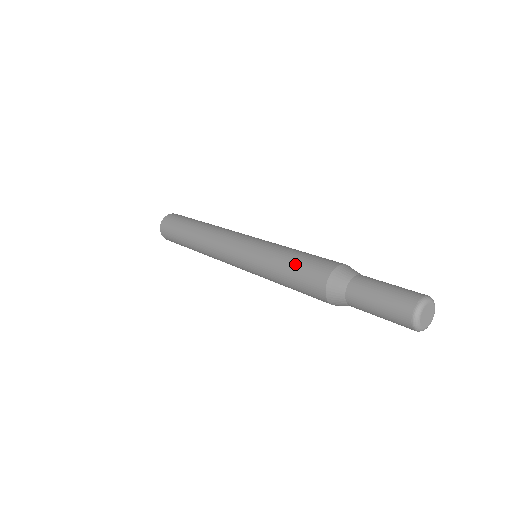
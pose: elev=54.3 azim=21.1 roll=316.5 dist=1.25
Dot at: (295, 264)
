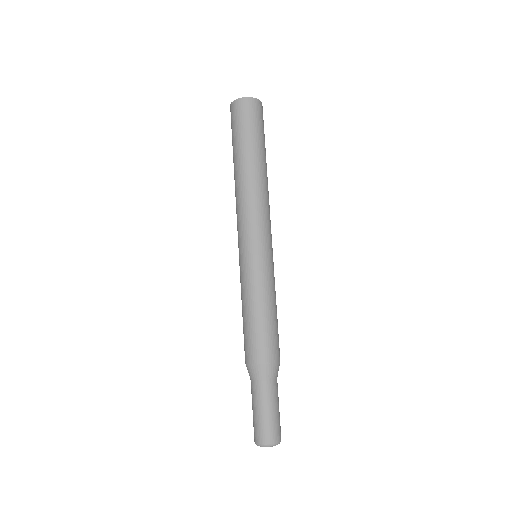
Dot at: (243, 324)
